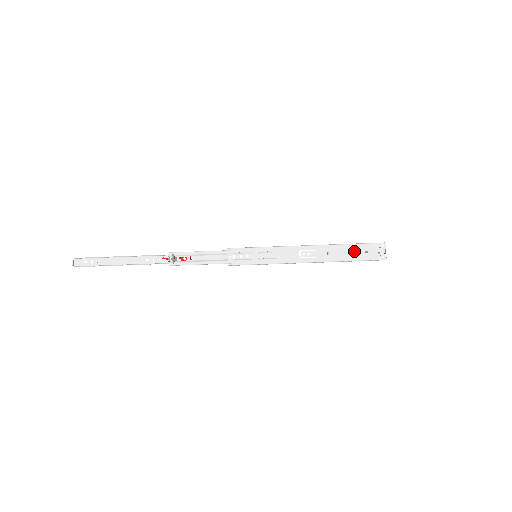
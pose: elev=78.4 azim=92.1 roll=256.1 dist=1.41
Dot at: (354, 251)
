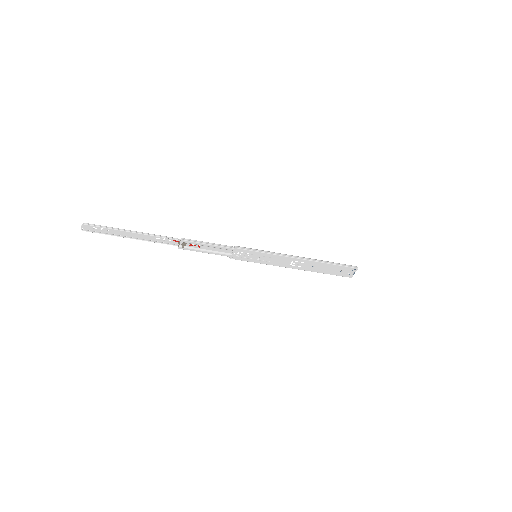
Dot at: (333, 269)
